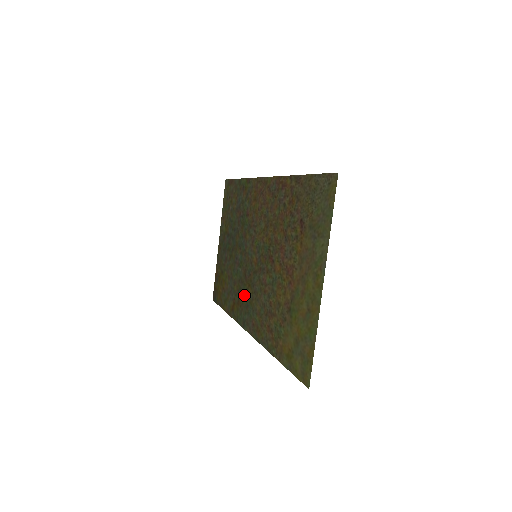
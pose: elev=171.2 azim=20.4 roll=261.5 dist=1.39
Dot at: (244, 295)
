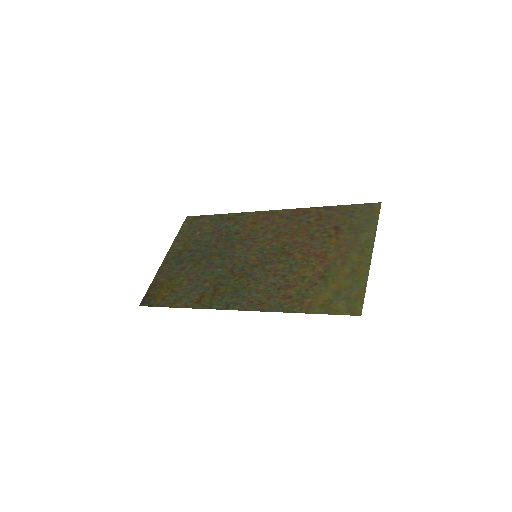
Dot at: (229, 285)
